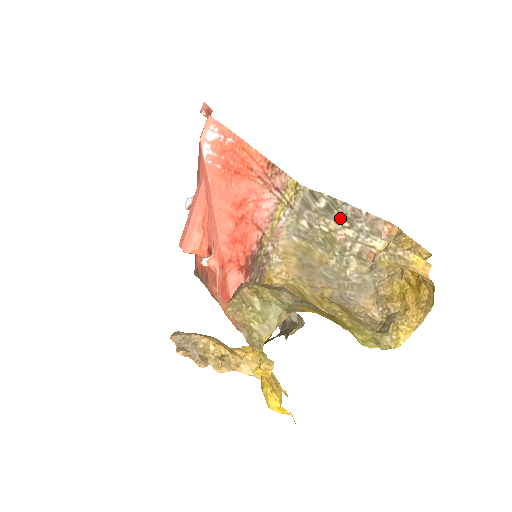
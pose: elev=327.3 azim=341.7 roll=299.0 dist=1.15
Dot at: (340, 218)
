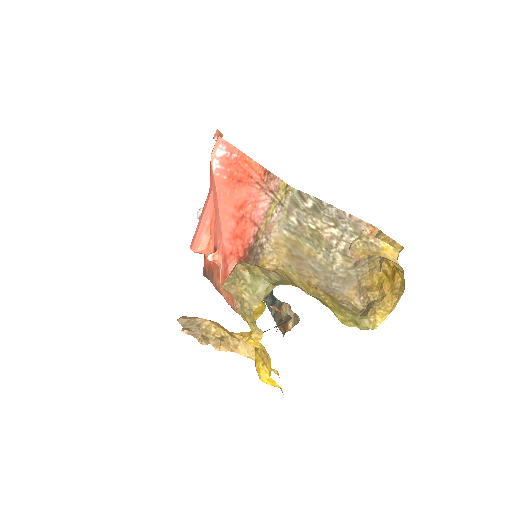
Dot at: (326, 218)
